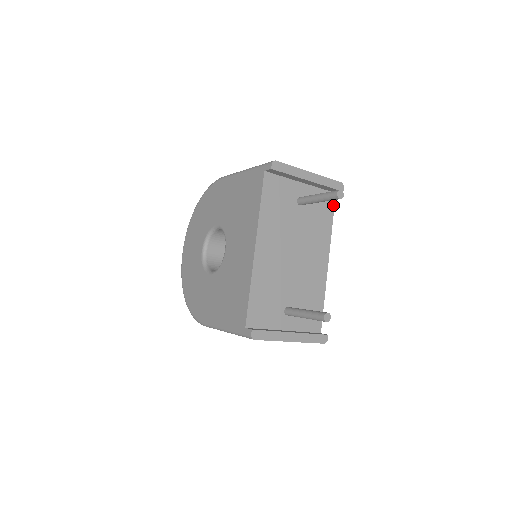
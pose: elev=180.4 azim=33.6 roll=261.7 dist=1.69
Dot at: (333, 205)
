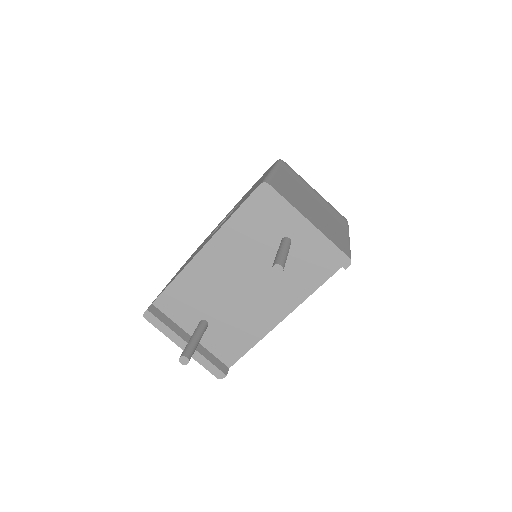
Dot at: (331, 273)
